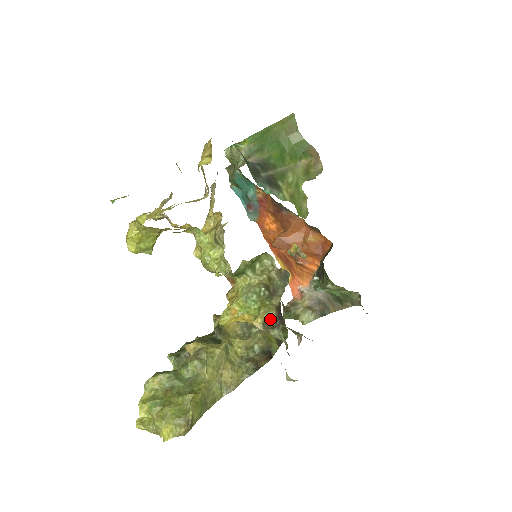
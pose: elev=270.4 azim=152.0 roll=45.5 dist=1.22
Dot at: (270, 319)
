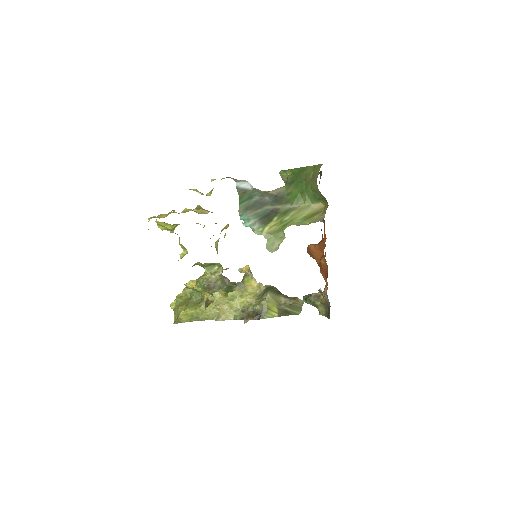
Dot at: (212, 300)
